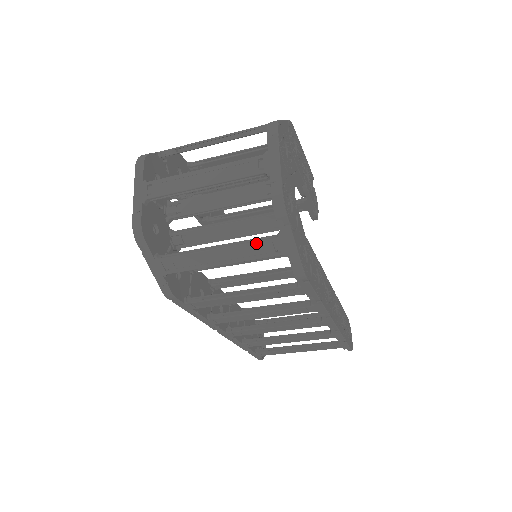
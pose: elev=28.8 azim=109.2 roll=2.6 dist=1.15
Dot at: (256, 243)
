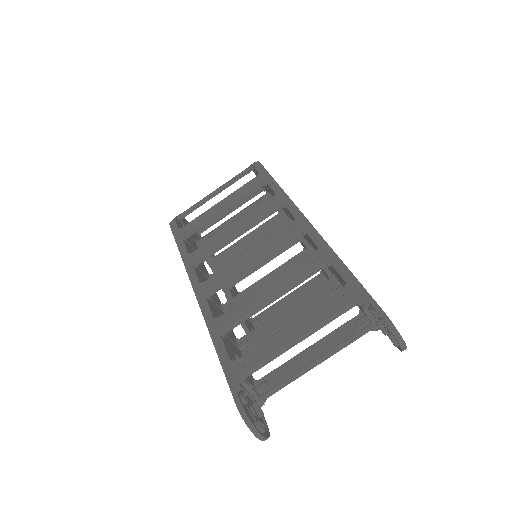
Dot at: occluded
